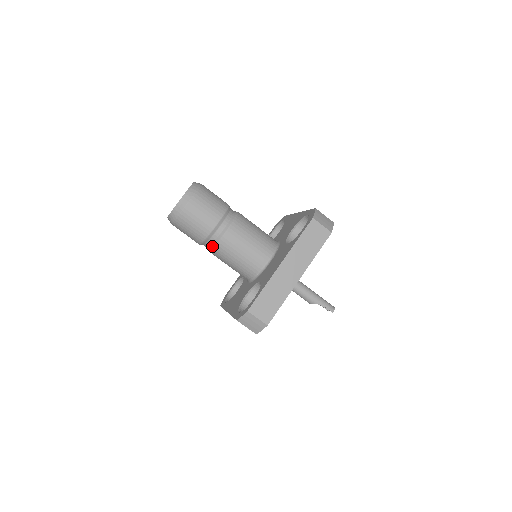
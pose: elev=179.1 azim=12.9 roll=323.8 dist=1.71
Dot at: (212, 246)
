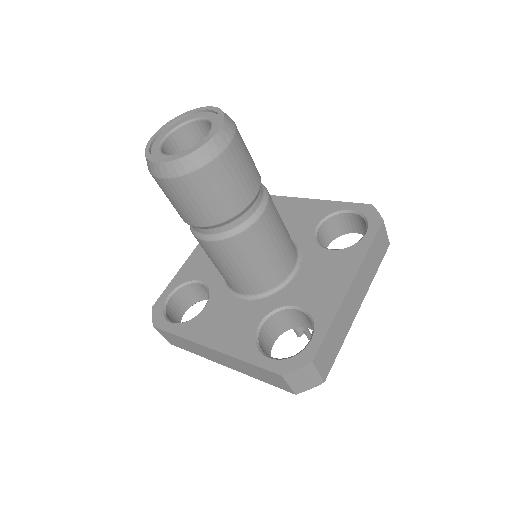
Dot at: (228, 235)
